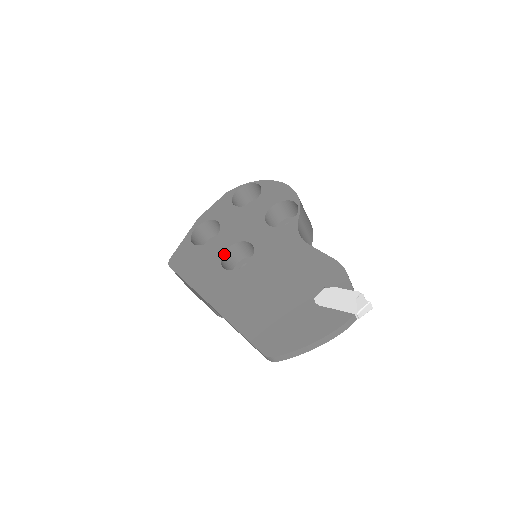
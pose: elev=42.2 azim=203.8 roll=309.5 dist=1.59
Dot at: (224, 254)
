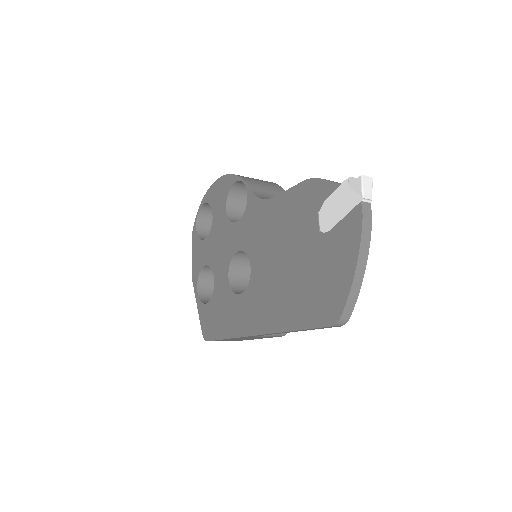
Dot at: (231, 284)
